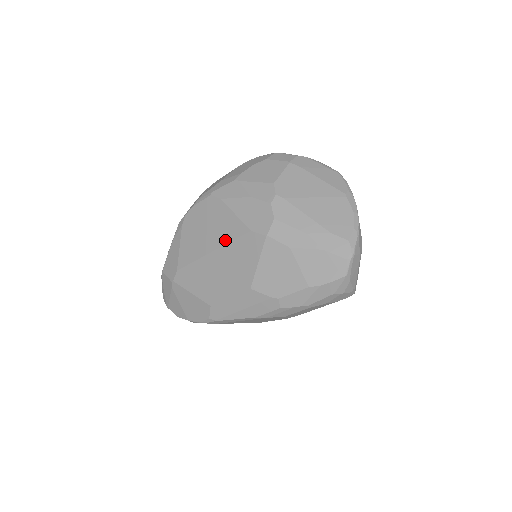
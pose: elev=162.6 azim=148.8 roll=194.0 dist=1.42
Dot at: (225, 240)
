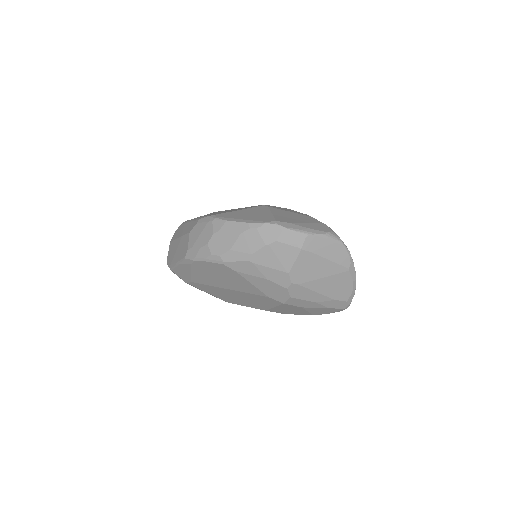
Dot at: (242, 290)
